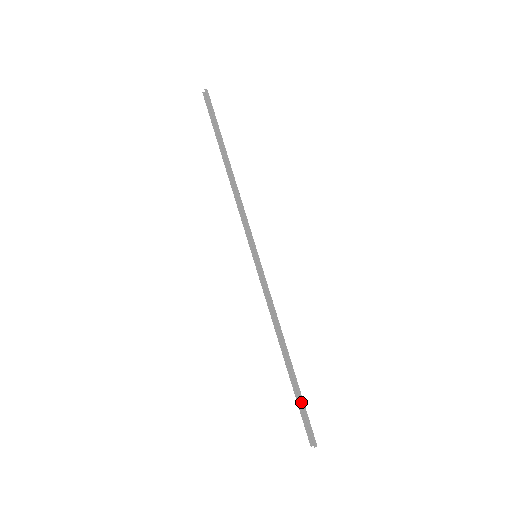
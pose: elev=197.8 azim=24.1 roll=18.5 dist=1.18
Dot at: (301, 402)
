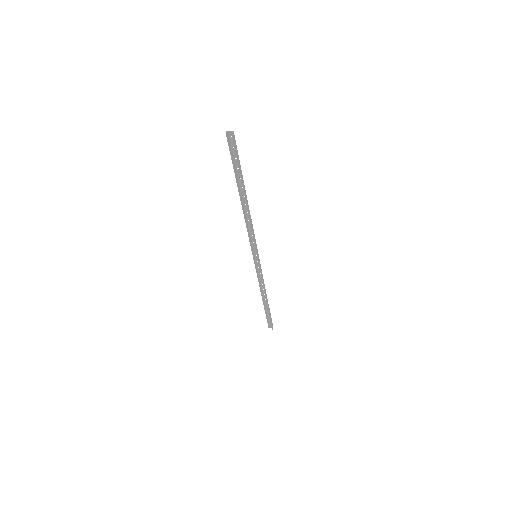
Dot at: (270, 316)
